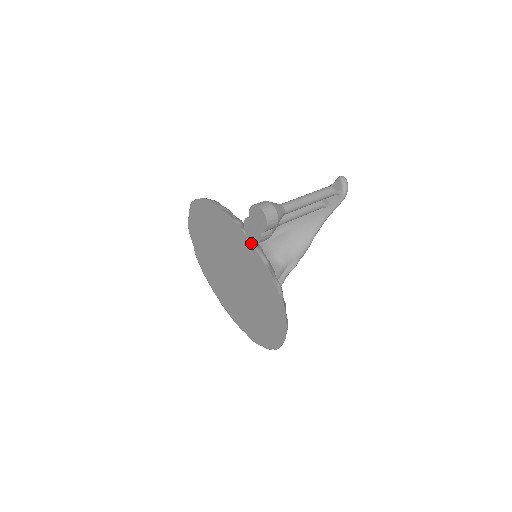
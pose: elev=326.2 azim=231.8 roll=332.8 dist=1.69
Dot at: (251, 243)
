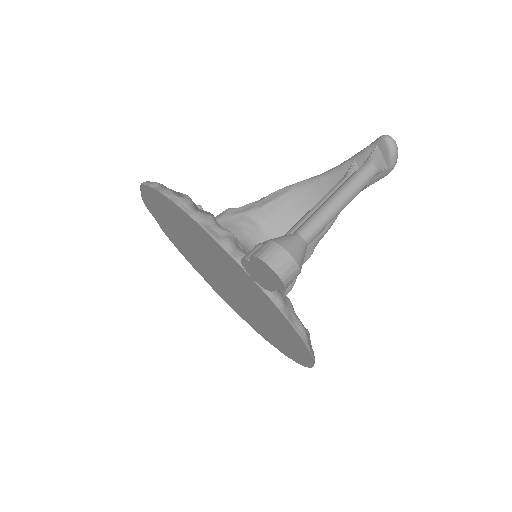
Dot at: (255, 282)
